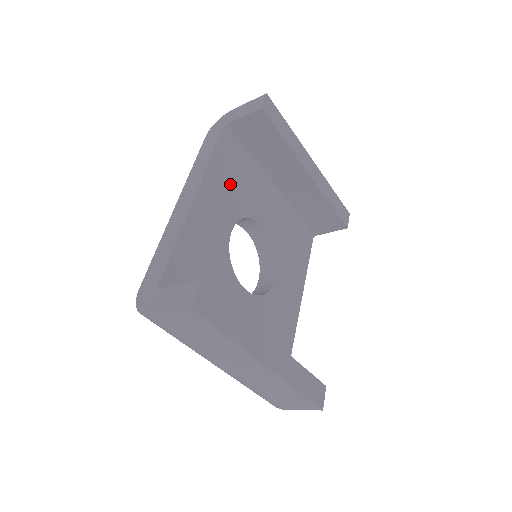
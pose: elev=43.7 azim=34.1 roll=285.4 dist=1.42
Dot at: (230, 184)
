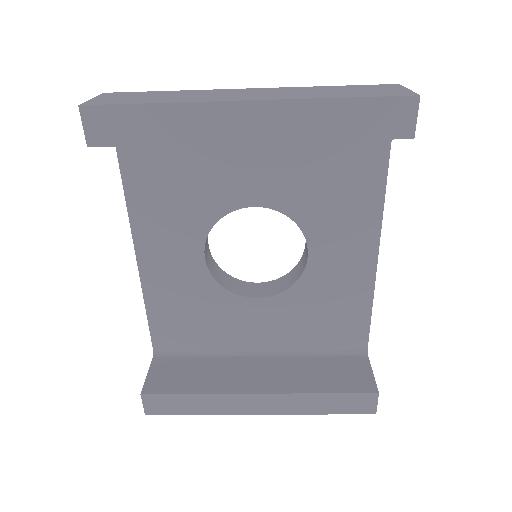
Dot at: (170, 201)
